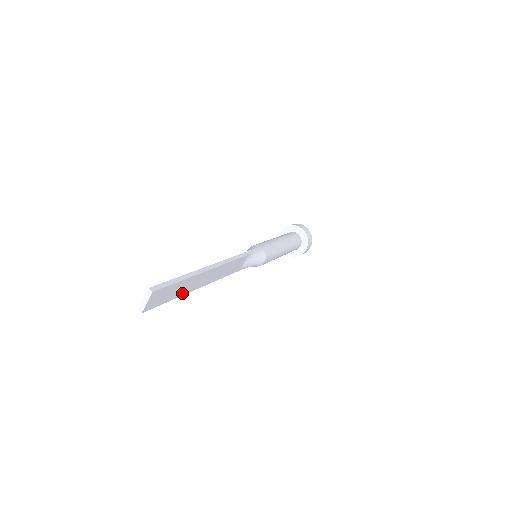
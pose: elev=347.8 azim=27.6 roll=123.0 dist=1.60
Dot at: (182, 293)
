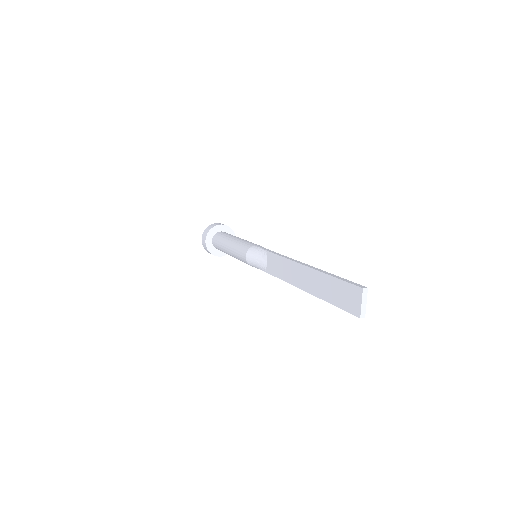
Dot at: occluded
